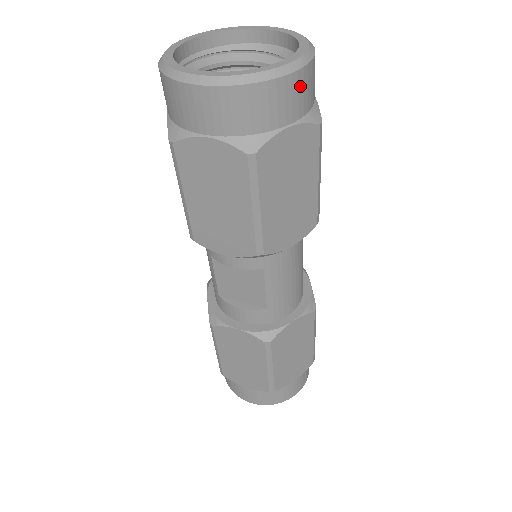
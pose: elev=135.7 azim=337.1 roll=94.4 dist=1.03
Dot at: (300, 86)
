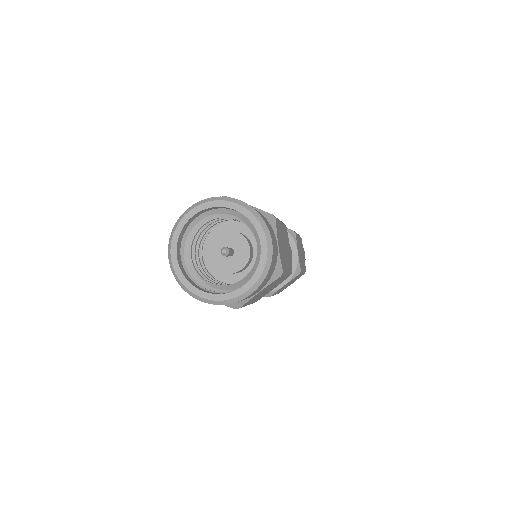
Dot at: (271, 232)
